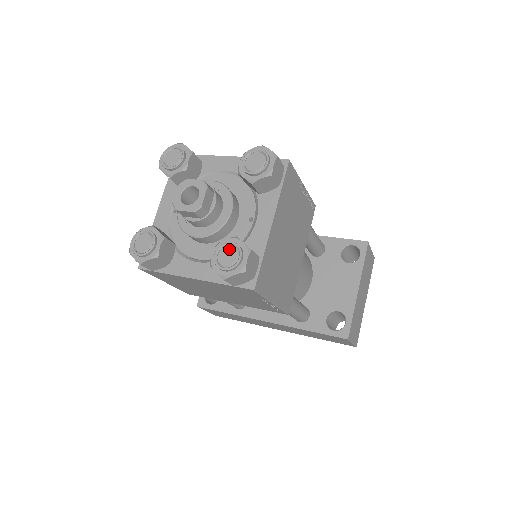
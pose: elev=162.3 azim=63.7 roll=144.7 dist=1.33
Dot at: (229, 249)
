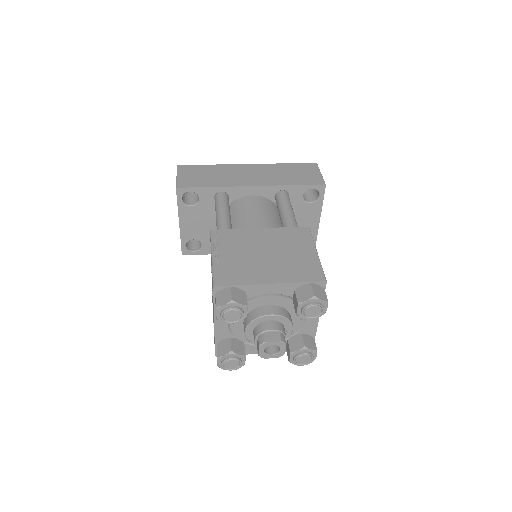
Dot at: (304, 357)
